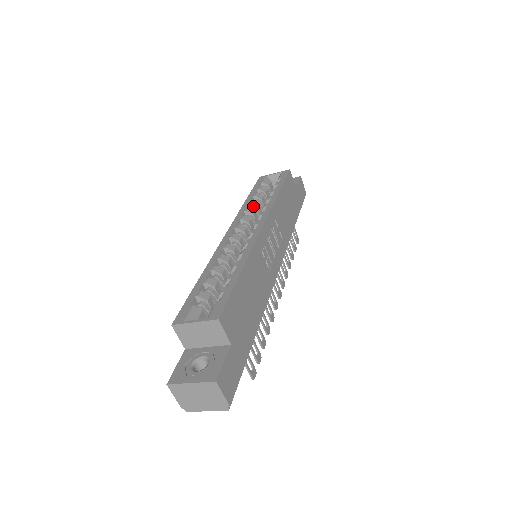
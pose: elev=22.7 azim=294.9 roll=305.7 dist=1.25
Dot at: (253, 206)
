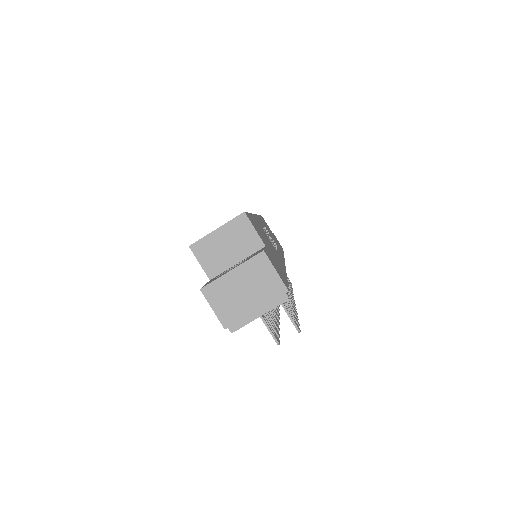
Dot at: occluded
